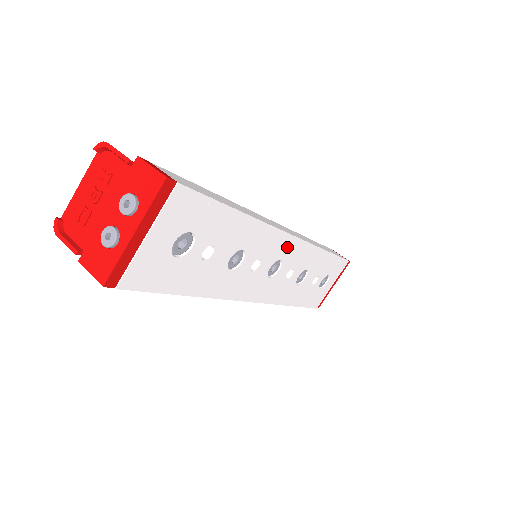
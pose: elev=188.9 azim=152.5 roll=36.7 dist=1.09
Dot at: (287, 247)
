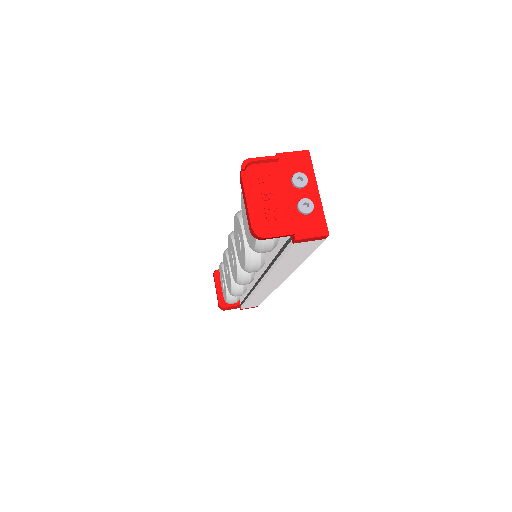
Dot at: occluded
